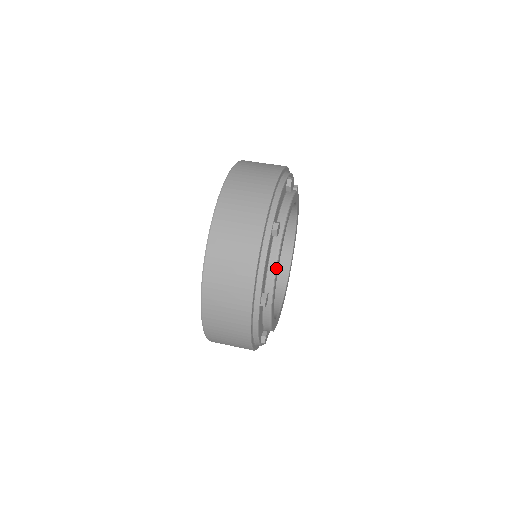
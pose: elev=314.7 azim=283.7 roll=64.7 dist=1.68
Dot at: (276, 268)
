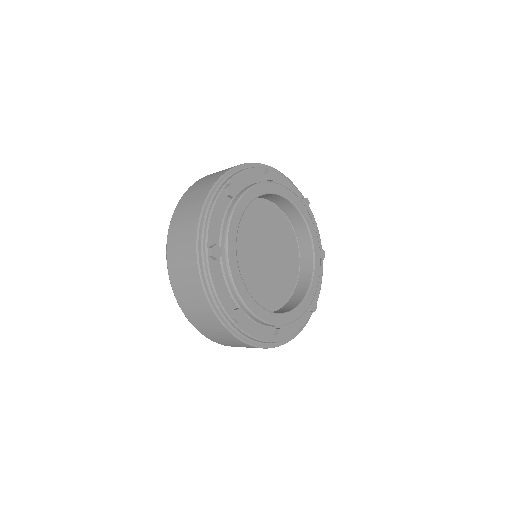
Dot at: (229, 224)
